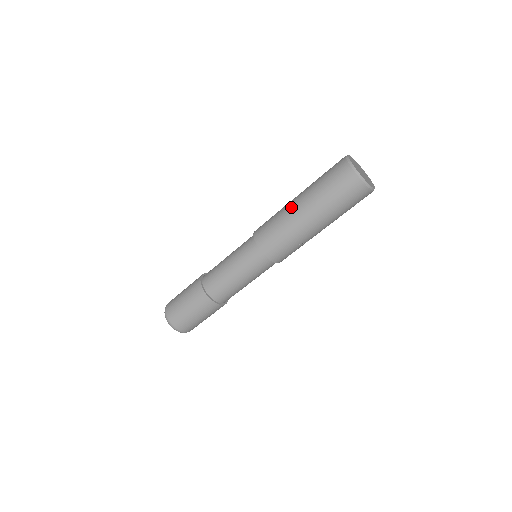
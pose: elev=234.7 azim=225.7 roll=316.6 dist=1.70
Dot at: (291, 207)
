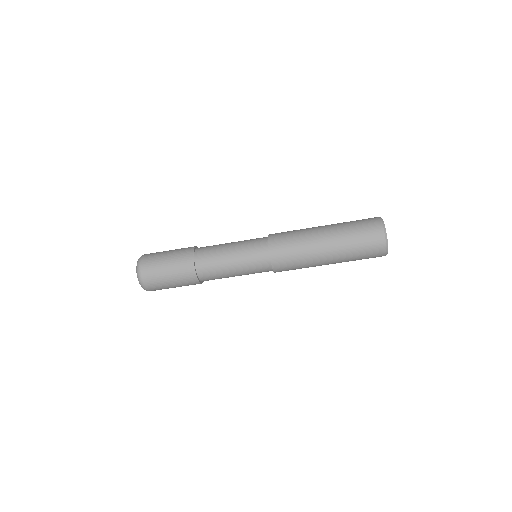
Dot at: (318, 246)
